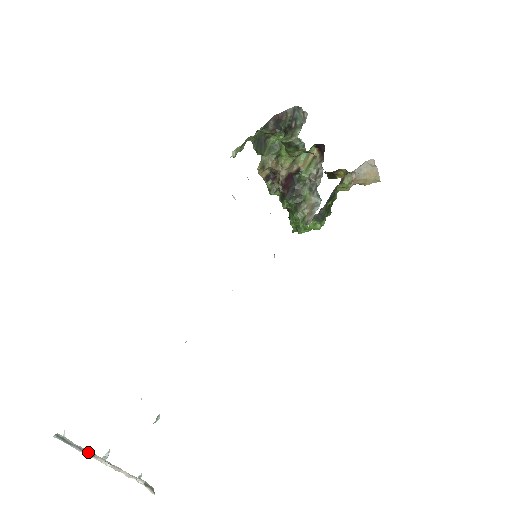
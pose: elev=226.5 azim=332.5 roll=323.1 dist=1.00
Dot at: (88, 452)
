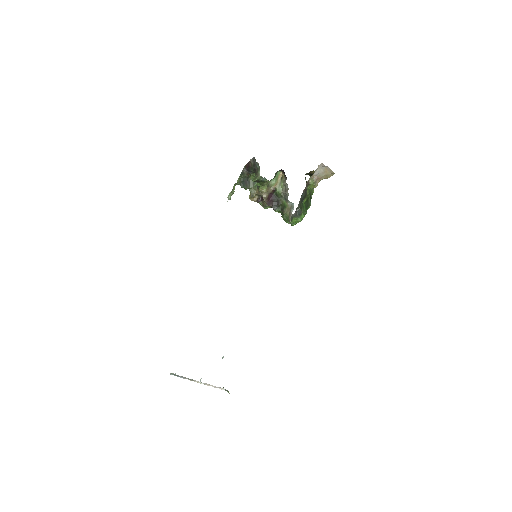
Dot at: (189, 379)
